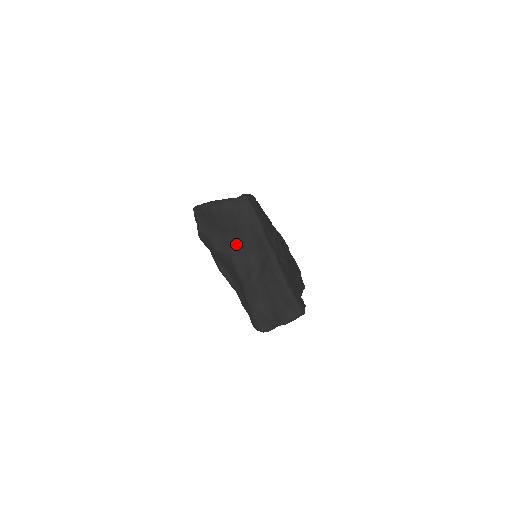
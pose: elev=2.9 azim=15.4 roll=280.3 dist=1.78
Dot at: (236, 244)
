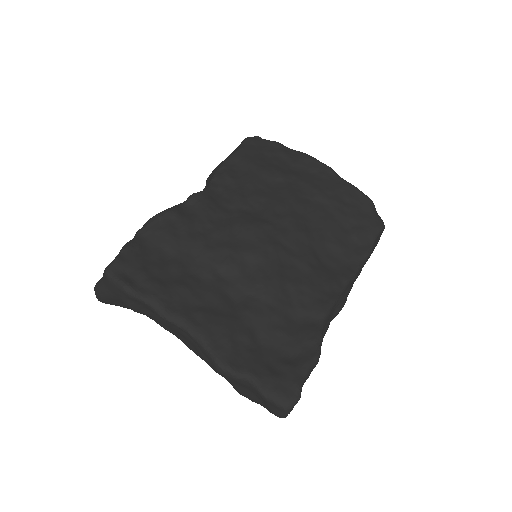
Dot at: (161, 323)
